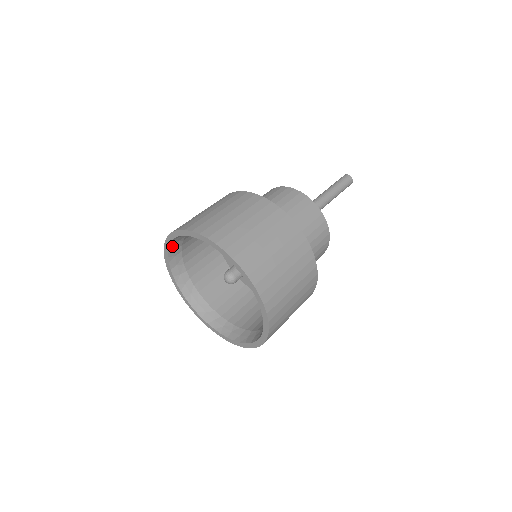
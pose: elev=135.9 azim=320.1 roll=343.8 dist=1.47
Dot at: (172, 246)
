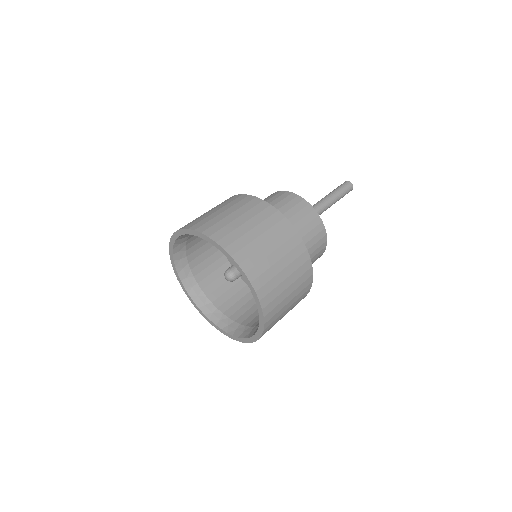
Dot at: (181, 237)
